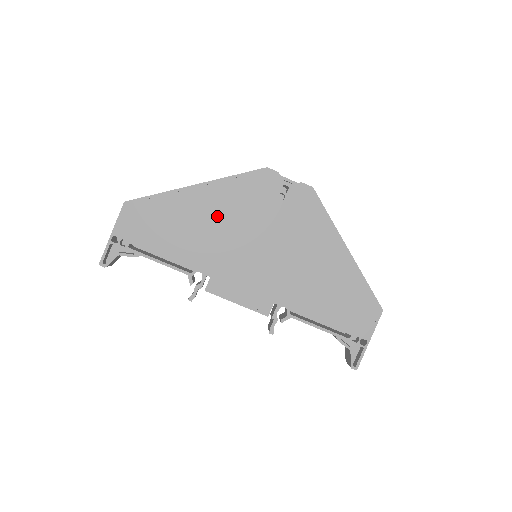
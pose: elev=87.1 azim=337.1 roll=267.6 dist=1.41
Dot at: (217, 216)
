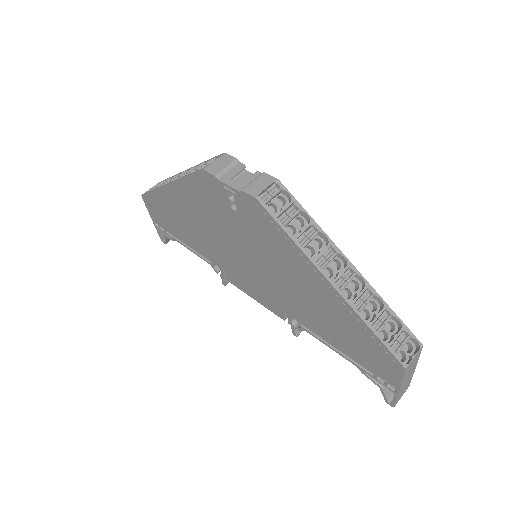
Dot at: (197, 218)
